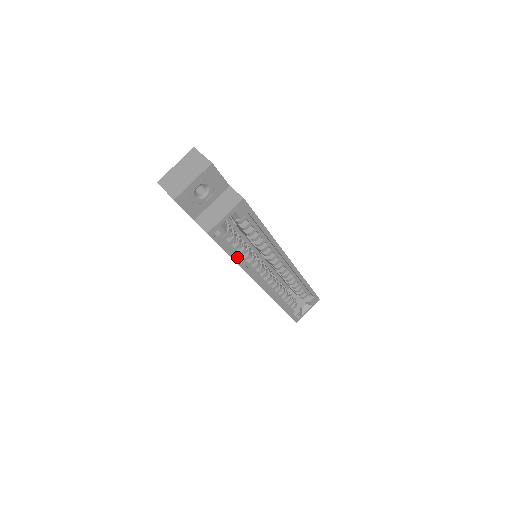
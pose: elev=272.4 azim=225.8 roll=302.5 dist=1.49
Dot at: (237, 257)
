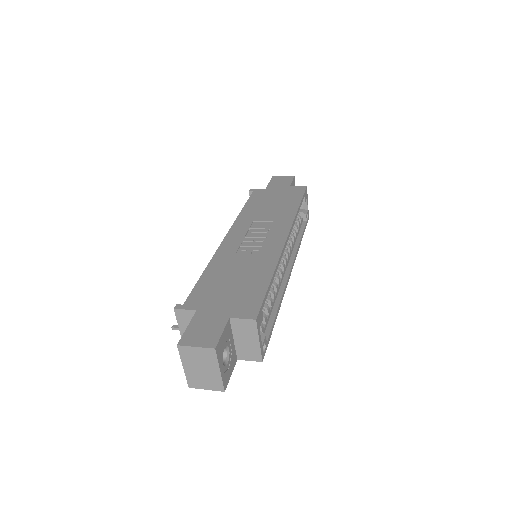
Dot at: (276, 314)
